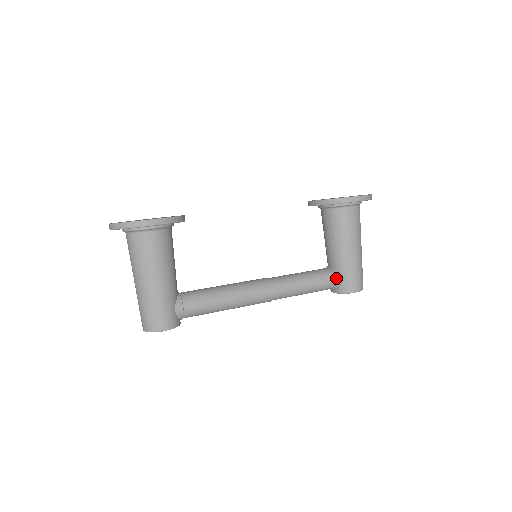
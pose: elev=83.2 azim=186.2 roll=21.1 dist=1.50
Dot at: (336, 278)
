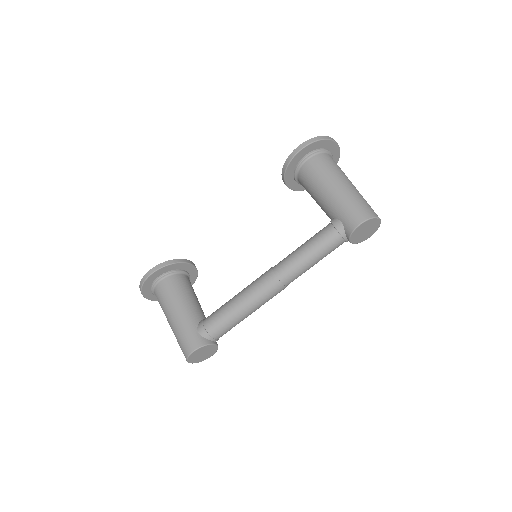
Dot at: (333, 226)
